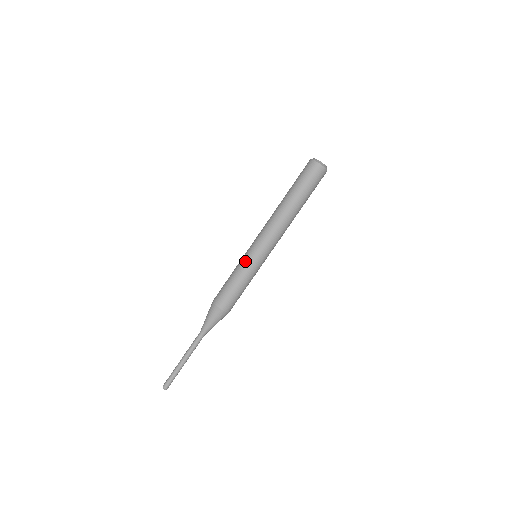
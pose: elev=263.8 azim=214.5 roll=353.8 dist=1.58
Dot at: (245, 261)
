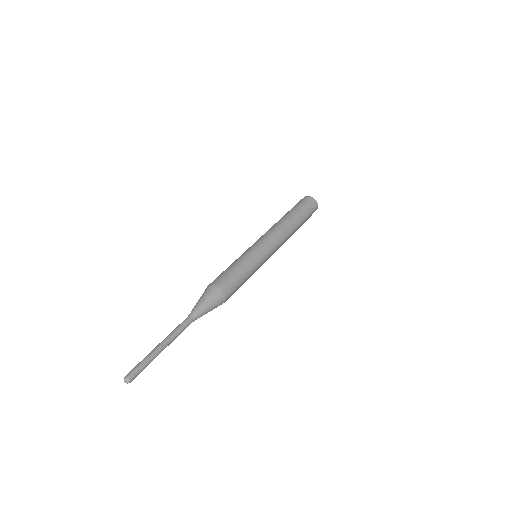
Dot at: (244, 252)
